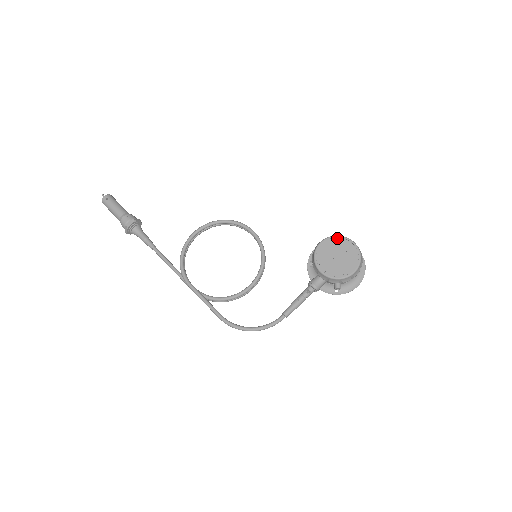
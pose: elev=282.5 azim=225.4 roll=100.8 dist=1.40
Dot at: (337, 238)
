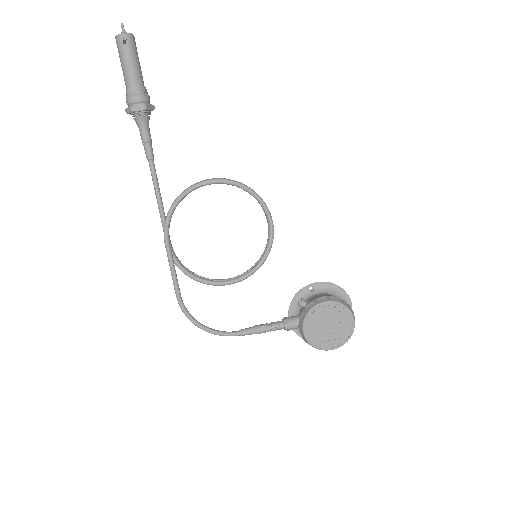
Dot at: (344, 309)
